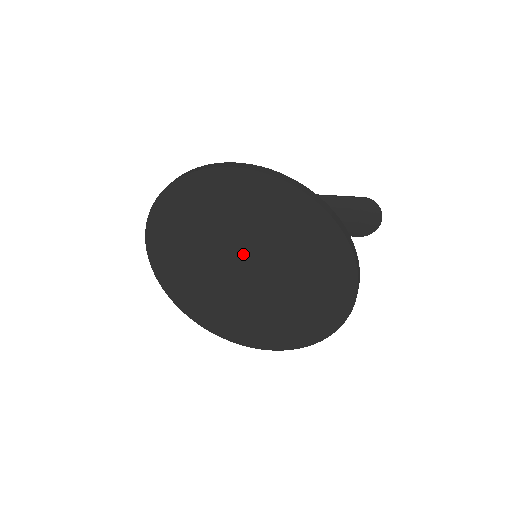
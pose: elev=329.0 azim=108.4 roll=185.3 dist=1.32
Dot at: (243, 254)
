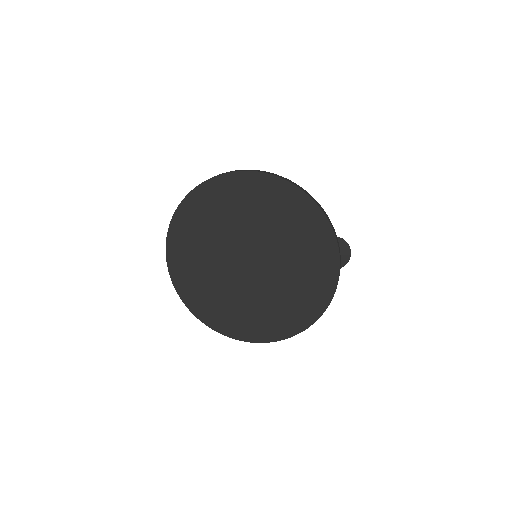
Dot at: (251, 246)
